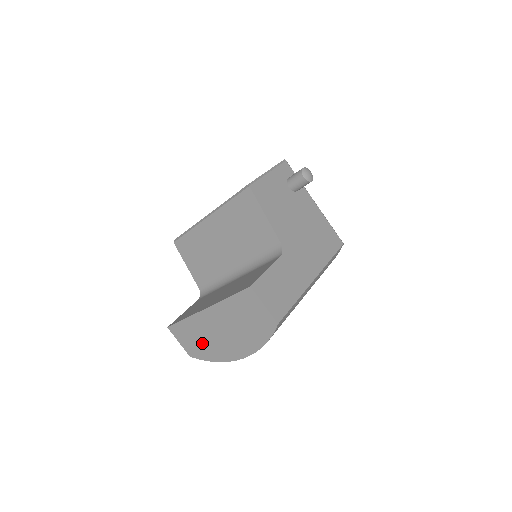
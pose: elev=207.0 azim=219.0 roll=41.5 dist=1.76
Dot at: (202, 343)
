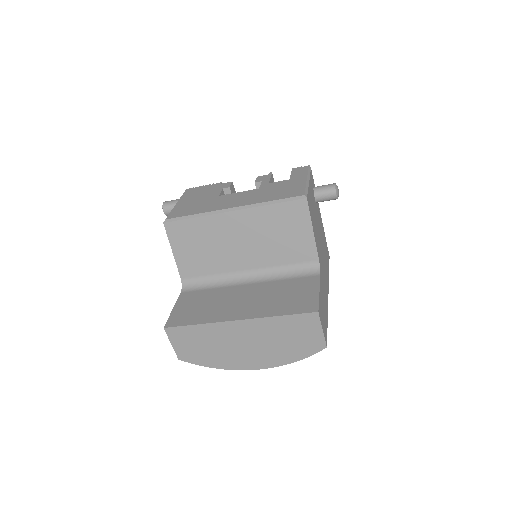
Dot at: (208, 350)
